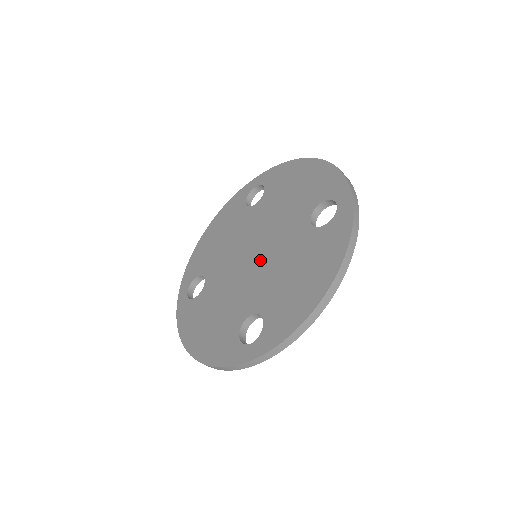
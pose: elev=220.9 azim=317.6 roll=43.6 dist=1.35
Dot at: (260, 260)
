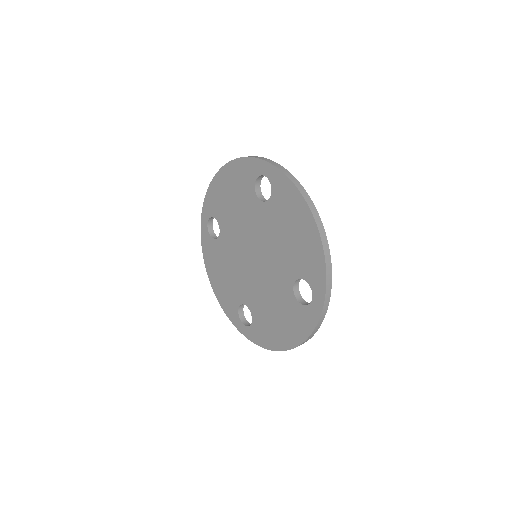
Dot at: (257, 270)
